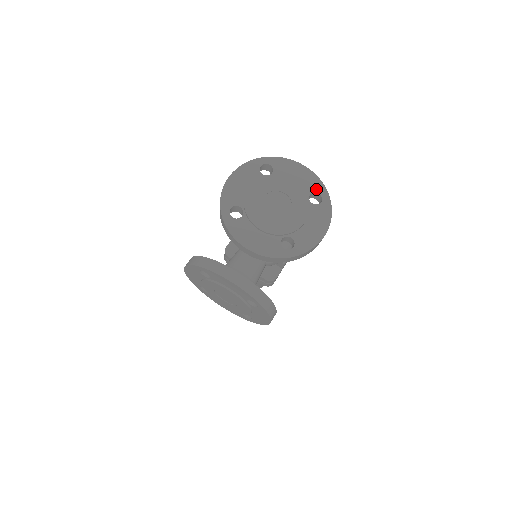
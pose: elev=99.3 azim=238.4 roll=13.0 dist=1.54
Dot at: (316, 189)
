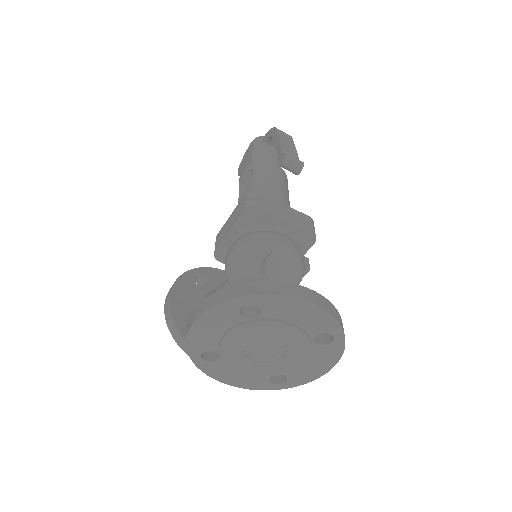
Dot at: (326, 330)
